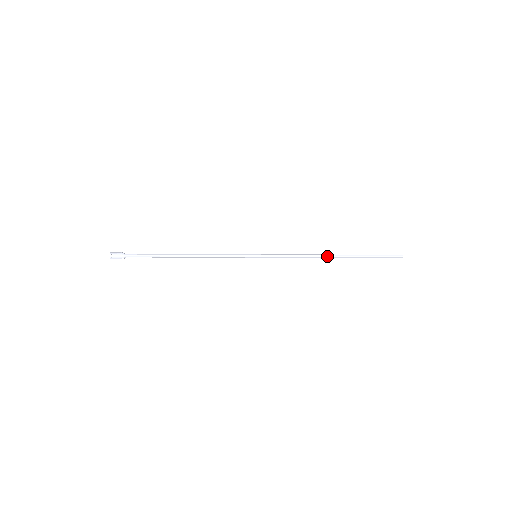
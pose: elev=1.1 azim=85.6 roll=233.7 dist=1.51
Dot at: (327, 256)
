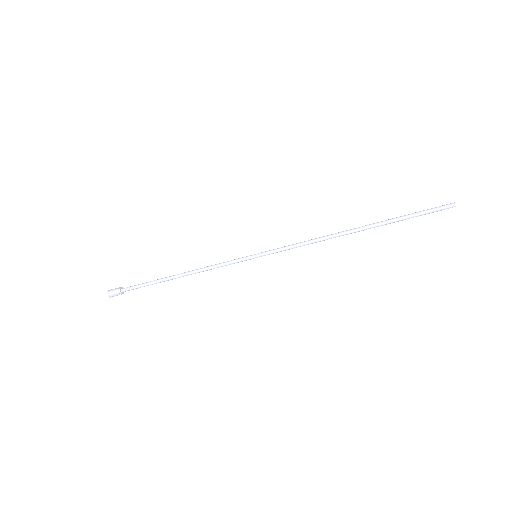
Dot at: (344, 234)
